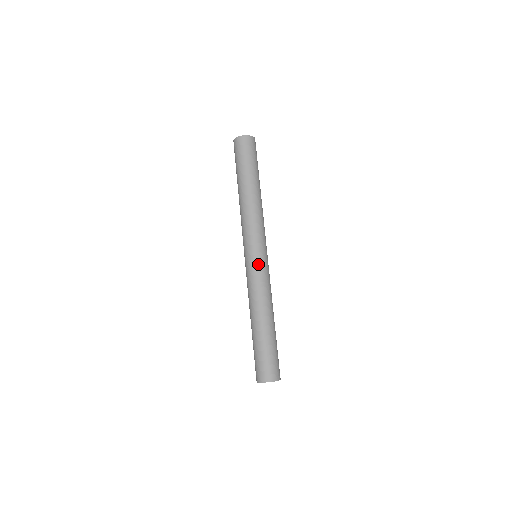
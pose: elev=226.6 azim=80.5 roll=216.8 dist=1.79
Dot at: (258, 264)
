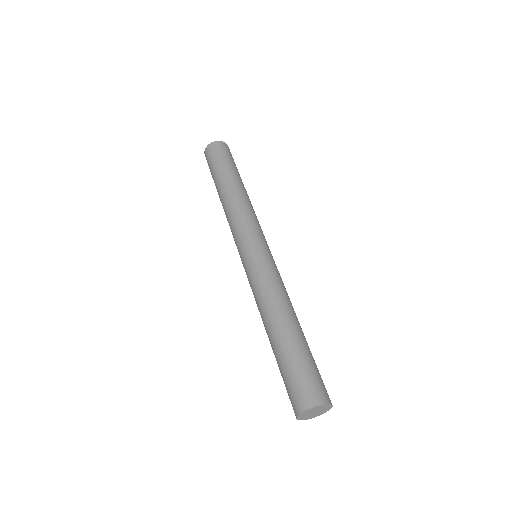
Dot at: (250, 262)
